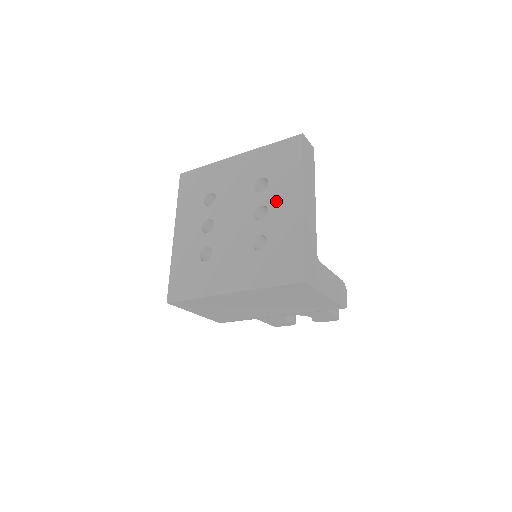
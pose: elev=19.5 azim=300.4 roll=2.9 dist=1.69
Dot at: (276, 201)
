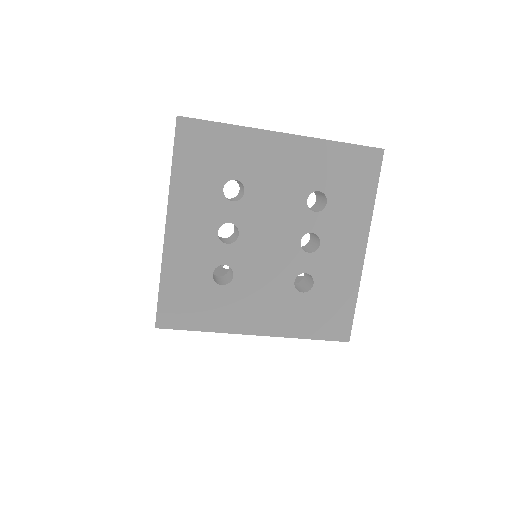
Dot at: (333, 234)
